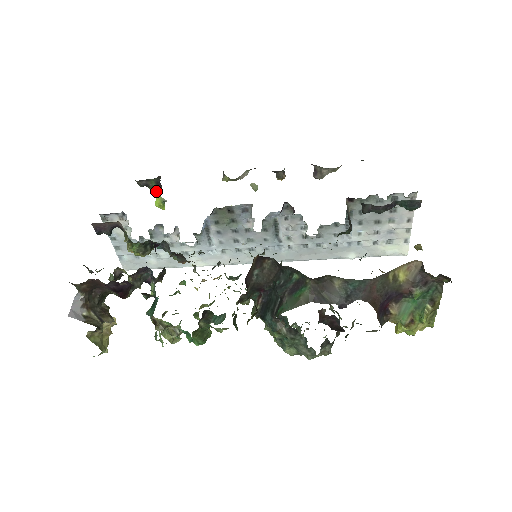
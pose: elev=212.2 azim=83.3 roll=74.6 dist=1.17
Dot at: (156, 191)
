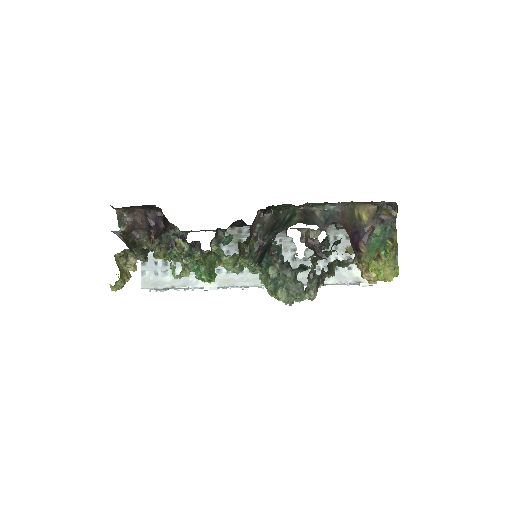
Dot at: occluded
